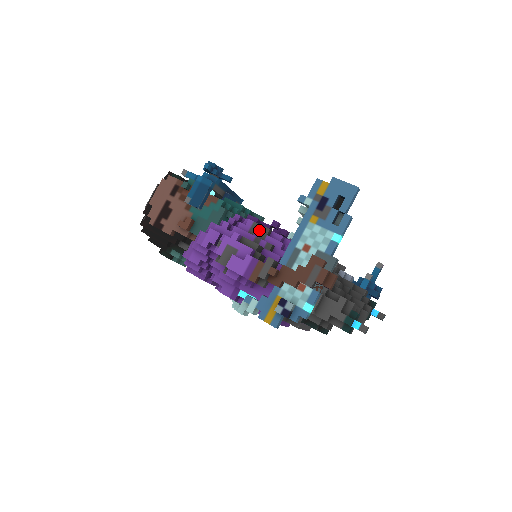
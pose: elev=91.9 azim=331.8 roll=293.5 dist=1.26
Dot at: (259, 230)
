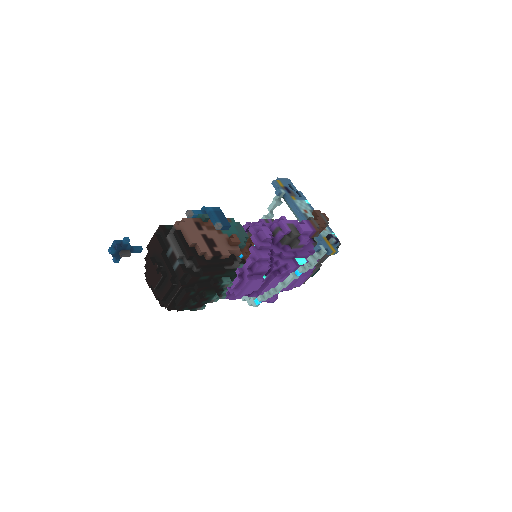
Dot at: (271, 222)
